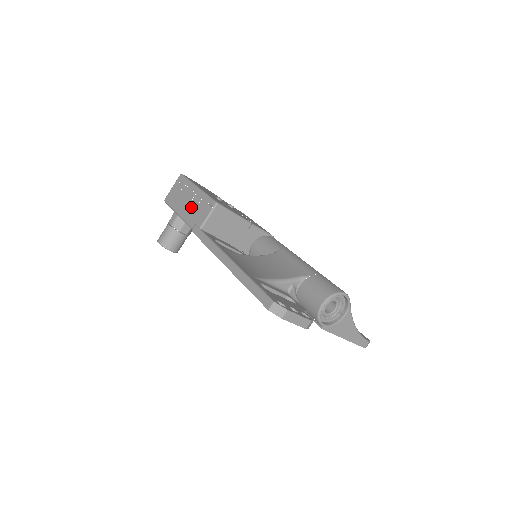
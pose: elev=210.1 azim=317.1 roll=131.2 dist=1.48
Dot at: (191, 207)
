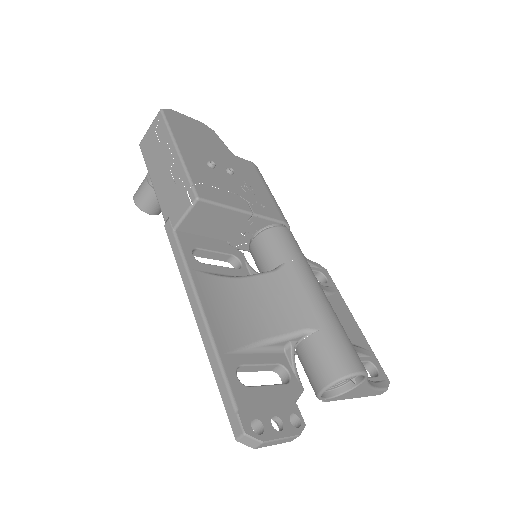
Dot at: (167, 182)
